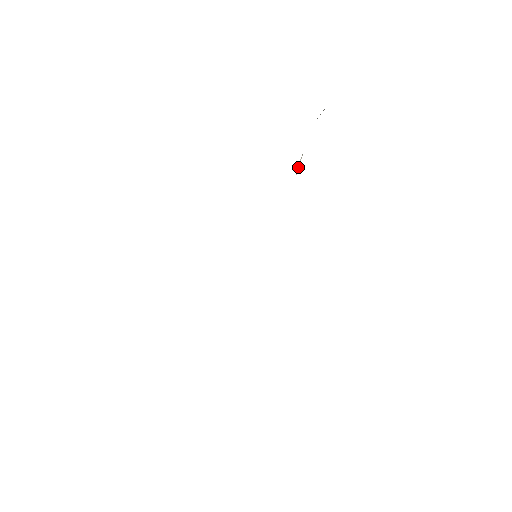
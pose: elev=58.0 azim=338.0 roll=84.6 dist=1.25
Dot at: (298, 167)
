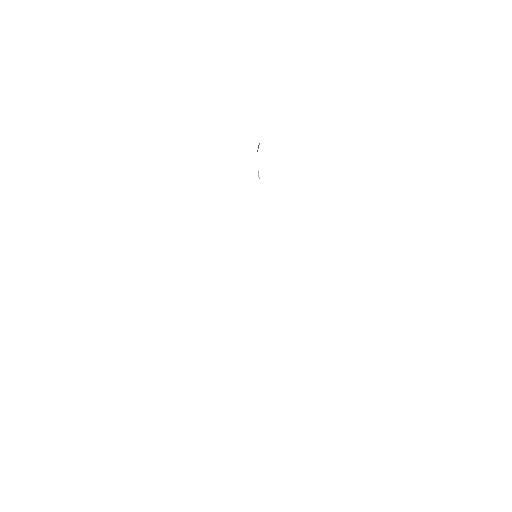
Dot at: (259, 177)
